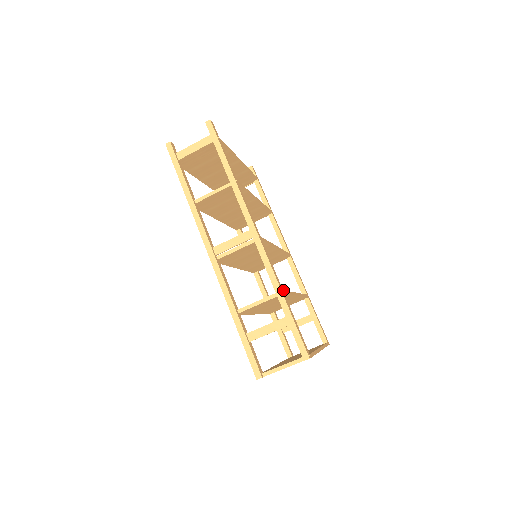
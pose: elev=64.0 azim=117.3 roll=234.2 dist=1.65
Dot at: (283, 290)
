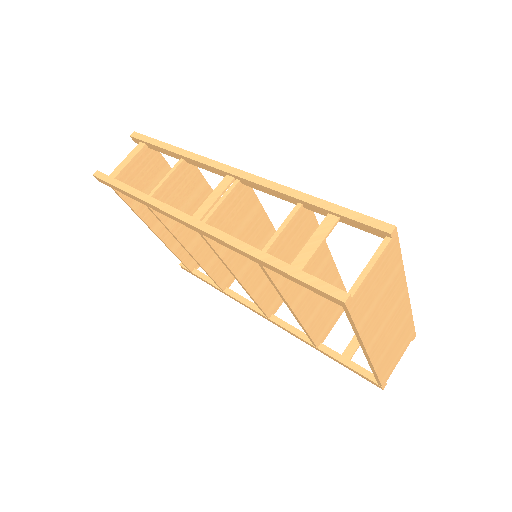
Dot at: occluded
